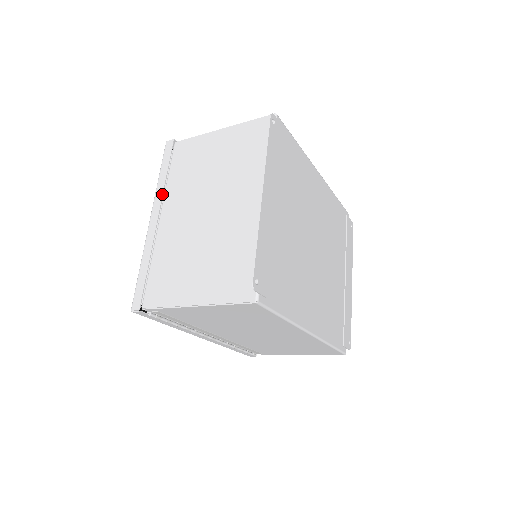
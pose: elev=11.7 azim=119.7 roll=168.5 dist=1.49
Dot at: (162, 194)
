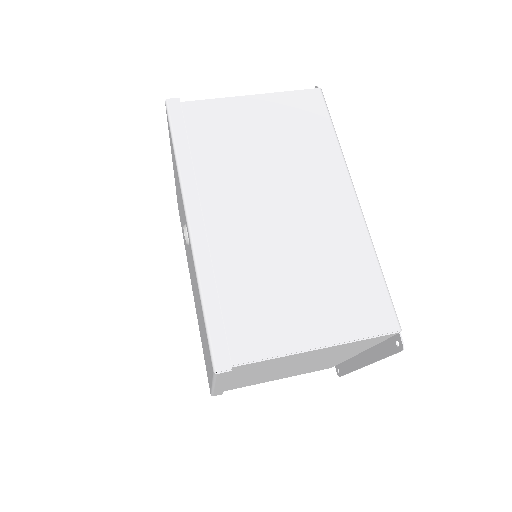
Dot at: occluded
